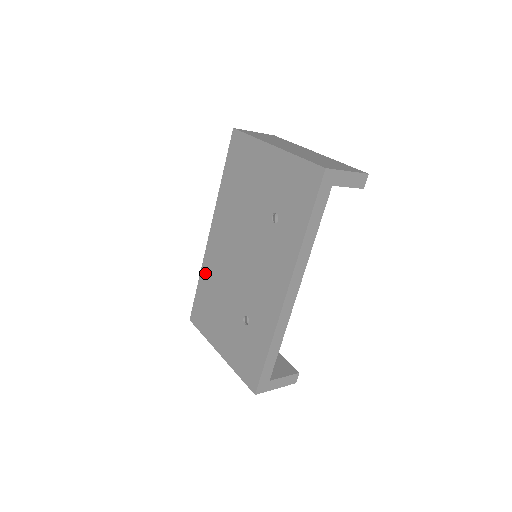
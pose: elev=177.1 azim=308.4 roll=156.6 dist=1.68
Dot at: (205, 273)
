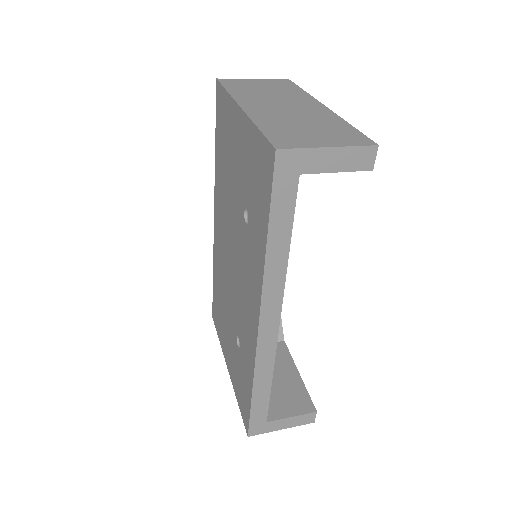
Dot at: (215, 268)
